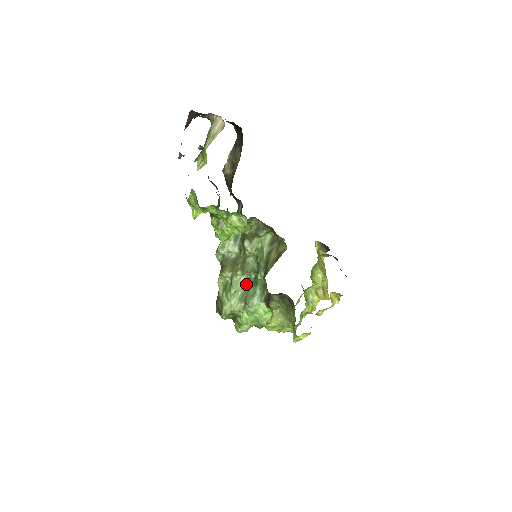
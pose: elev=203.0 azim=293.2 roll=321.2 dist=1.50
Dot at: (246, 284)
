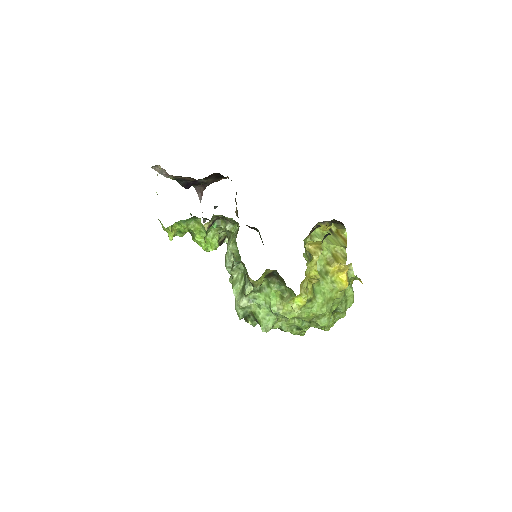
Dot at: (243, 279)
